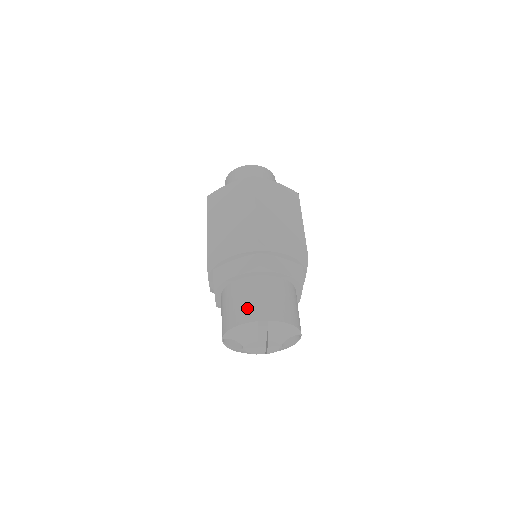
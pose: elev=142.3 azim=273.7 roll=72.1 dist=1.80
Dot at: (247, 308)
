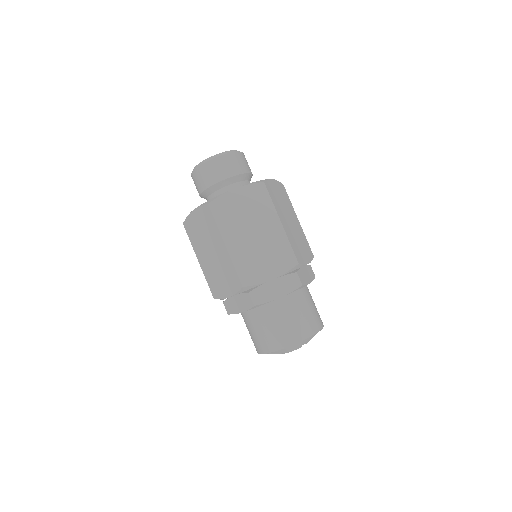
Dot at: (297, 327)
